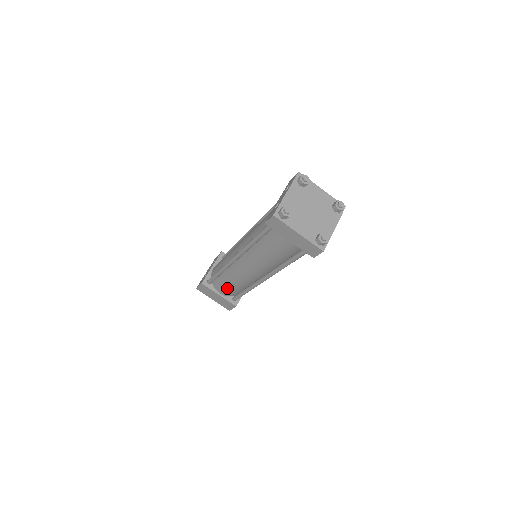
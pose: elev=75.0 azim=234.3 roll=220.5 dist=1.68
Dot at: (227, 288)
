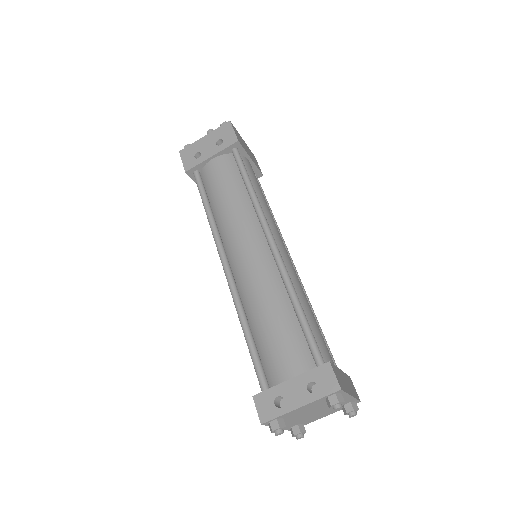
Dot at: occluded
